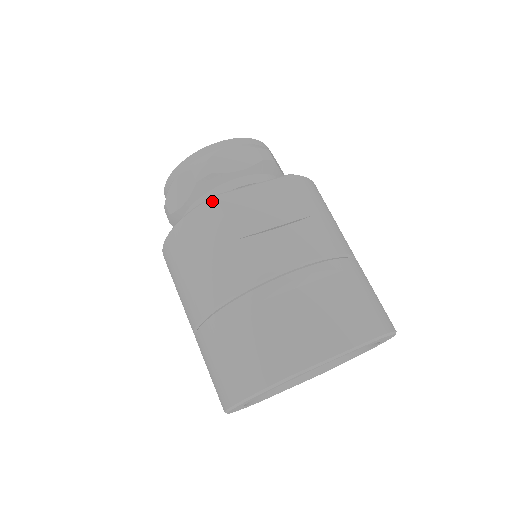
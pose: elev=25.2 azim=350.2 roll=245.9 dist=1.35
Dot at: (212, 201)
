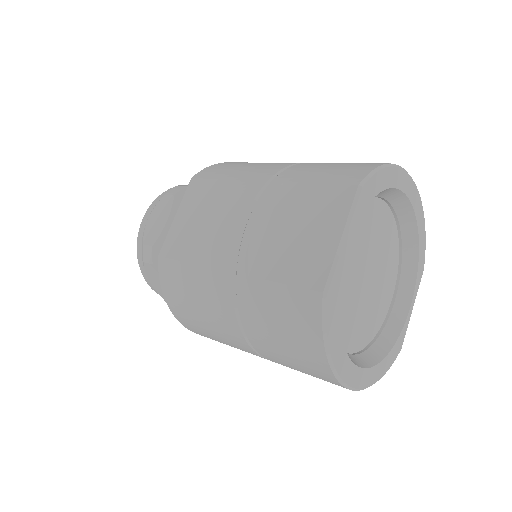
Dot at: (160, 262)
